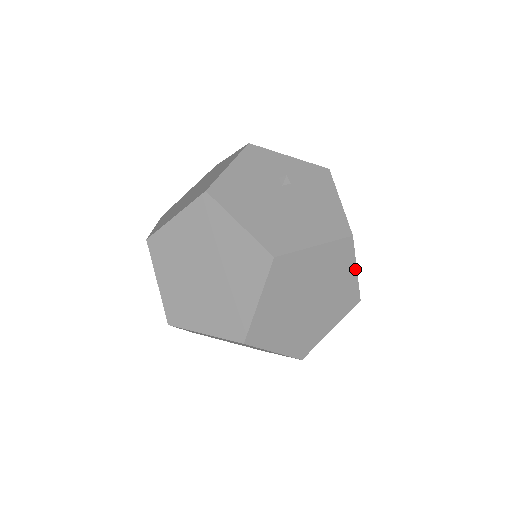
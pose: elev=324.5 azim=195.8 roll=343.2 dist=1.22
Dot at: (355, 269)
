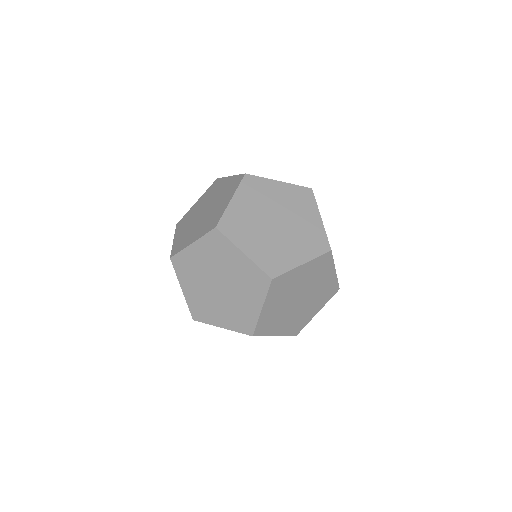
Dot at: occluded
